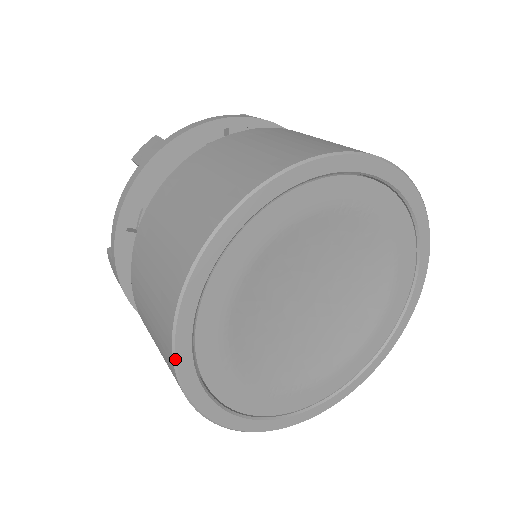
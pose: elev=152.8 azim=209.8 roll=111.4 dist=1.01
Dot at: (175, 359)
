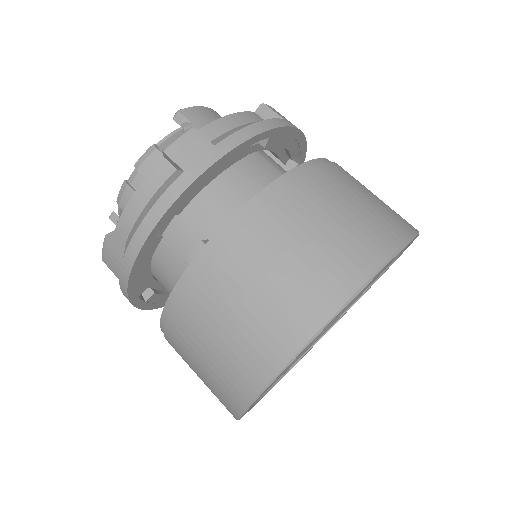
Dot at: (255, 400)
